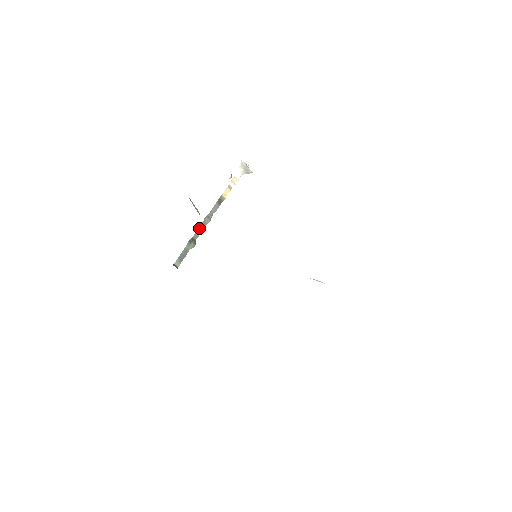
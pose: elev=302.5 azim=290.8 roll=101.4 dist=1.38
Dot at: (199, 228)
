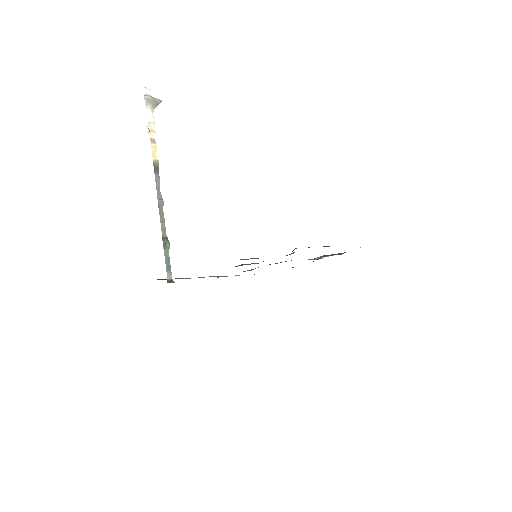
Dot at: (160, 221)
